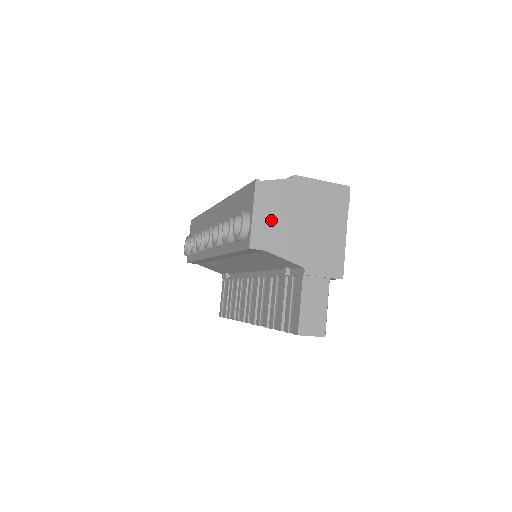
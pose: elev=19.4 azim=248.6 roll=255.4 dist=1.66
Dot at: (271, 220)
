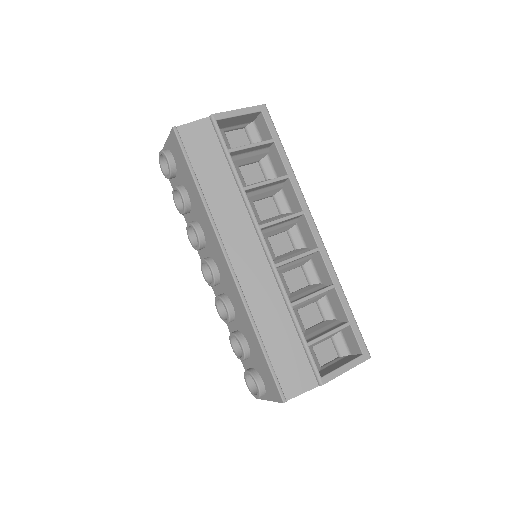
Dot at: occluded
